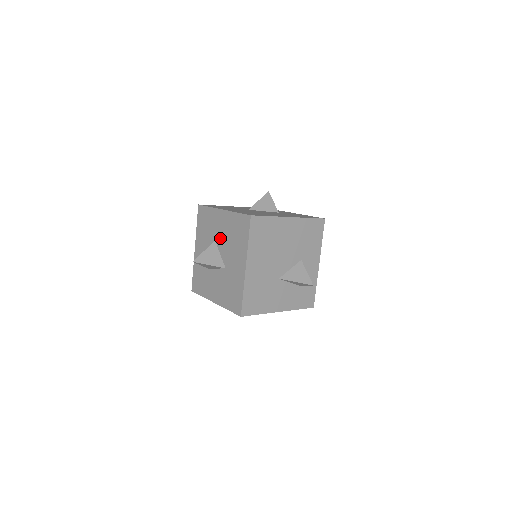
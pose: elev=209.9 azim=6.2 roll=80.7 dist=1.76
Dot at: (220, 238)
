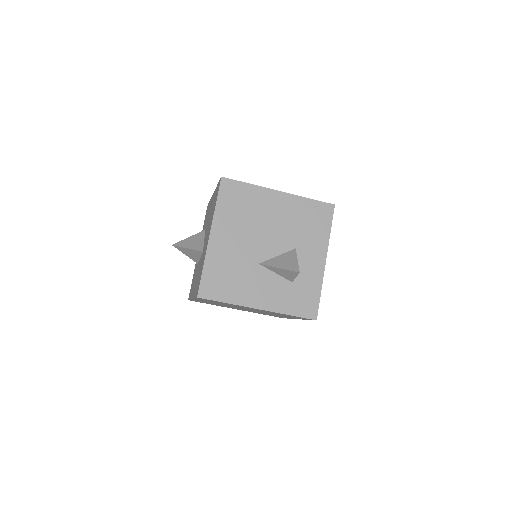
Dot at: (207, 223)
